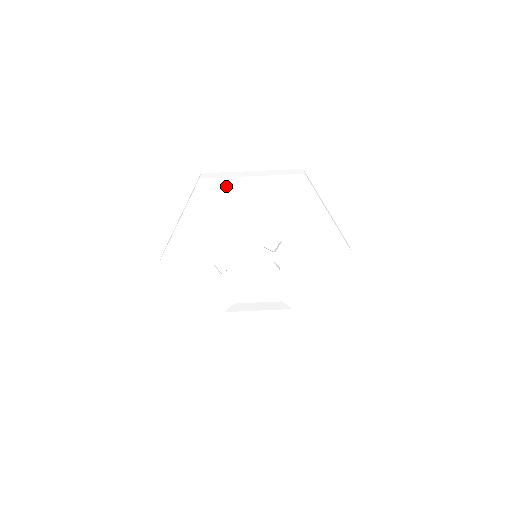
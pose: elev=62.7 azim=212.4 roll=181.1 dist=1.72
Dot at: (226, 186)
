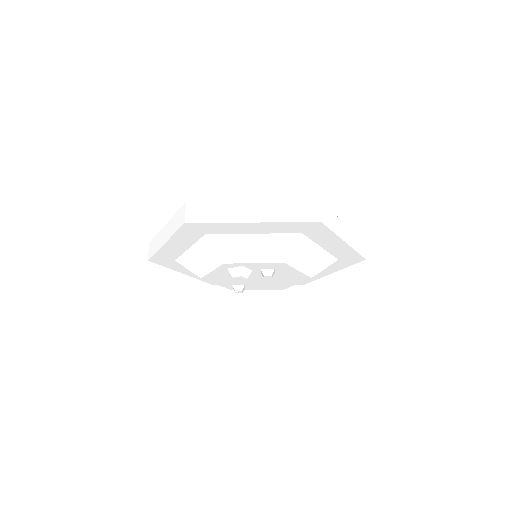
Dot at: (165, 254)
